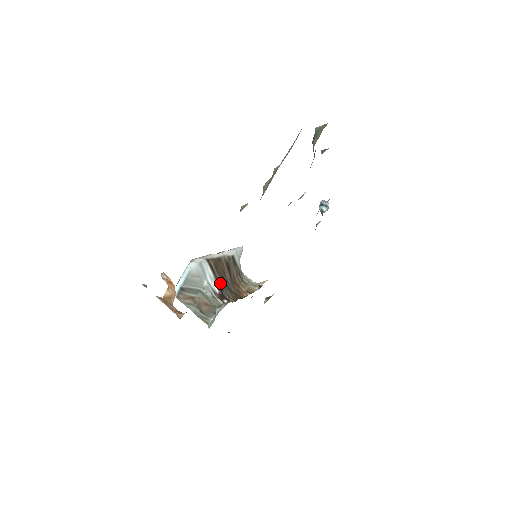
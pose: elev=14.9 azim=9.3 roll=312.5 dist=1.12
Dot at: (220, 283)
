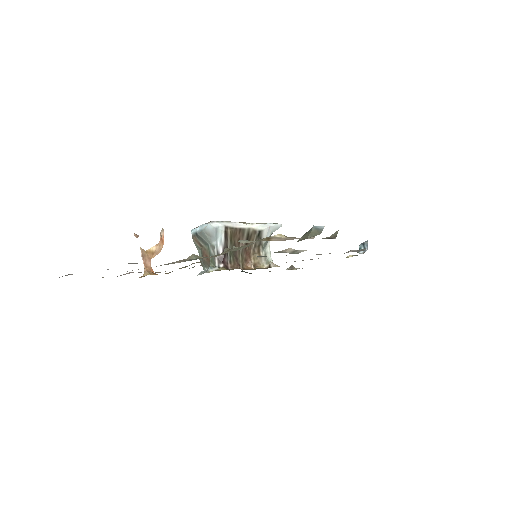
Dot at: occluded
